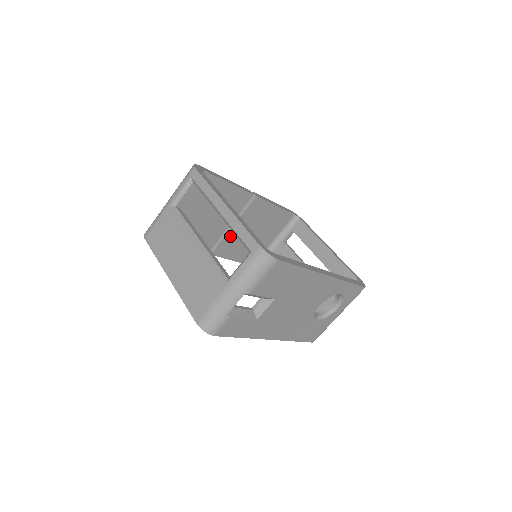
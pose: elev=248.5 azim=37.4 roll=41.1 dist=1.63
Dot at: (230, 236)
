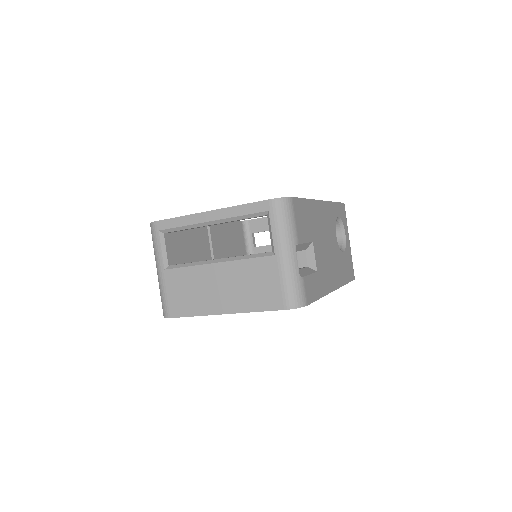
Dot at: occluded
